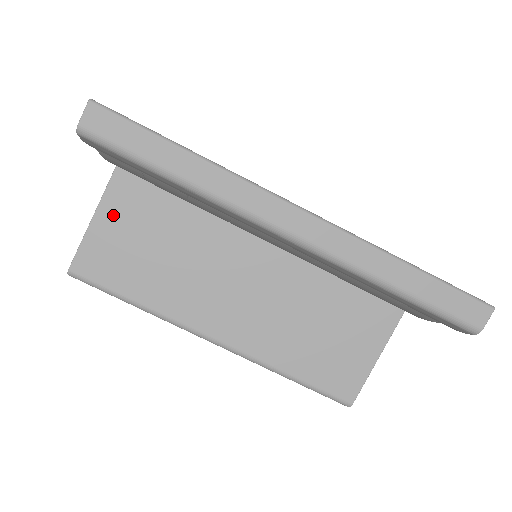
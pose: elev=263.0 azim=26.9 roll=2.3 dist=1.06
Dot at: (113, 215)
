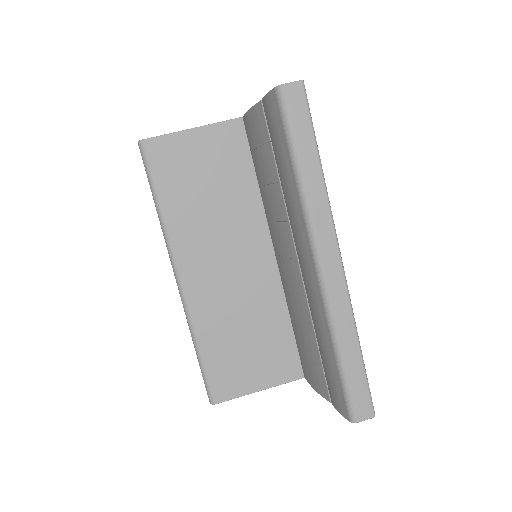
Dot at: (207, 141)
